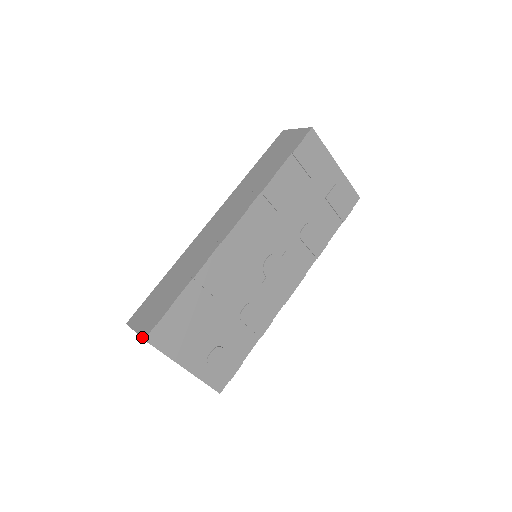
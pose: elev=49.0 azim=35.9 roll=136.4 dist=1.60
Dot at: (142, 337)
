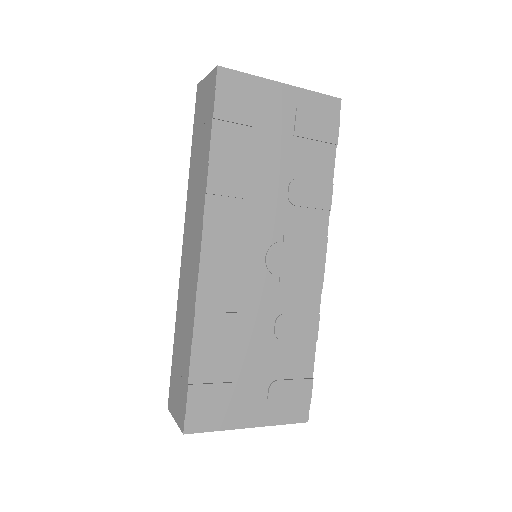
Dot at: (181, 430)
